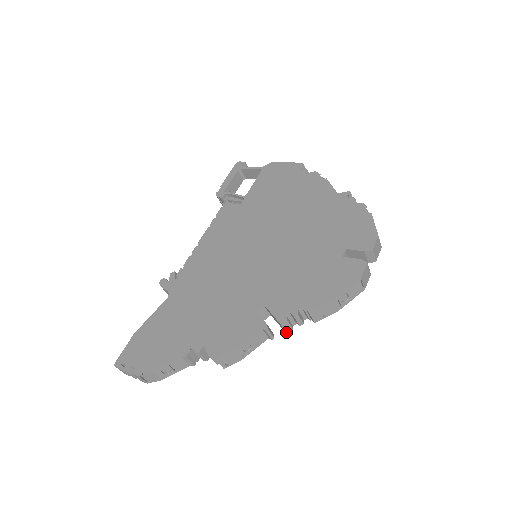
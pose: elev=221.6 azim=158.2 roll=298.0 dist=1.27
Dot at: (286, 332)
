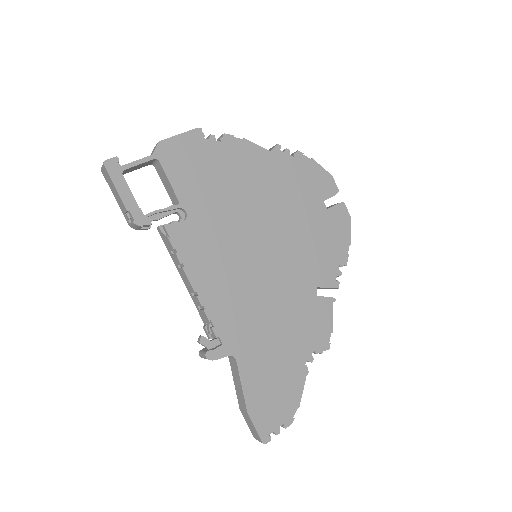
Dot at: occluded
